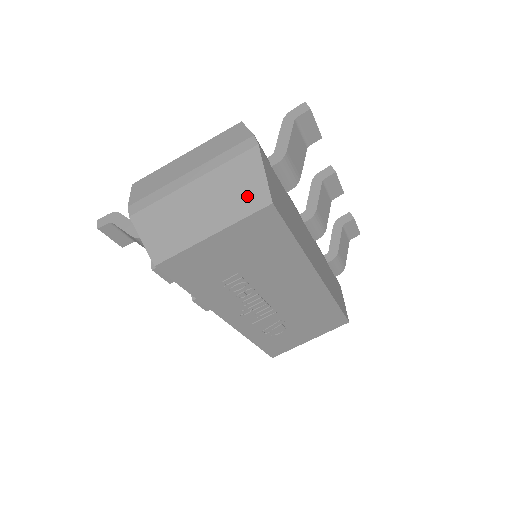
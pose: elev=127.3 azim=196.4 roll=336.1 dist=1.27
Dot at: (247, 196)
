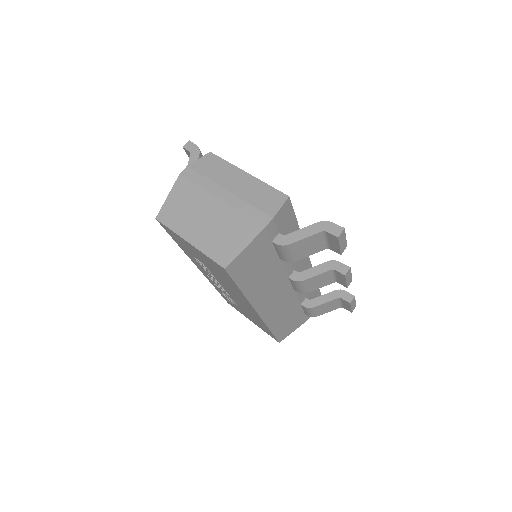
Dot at: (223, 247)
